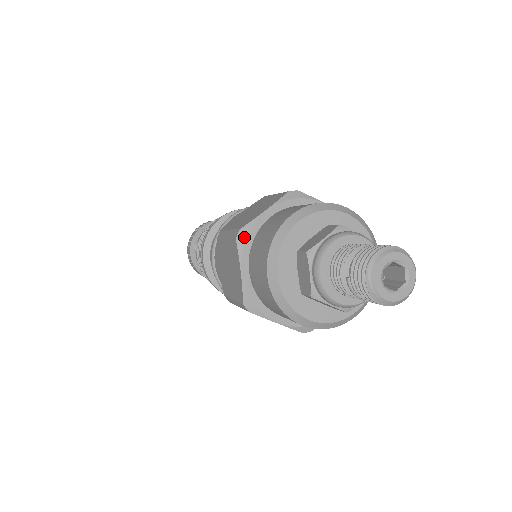
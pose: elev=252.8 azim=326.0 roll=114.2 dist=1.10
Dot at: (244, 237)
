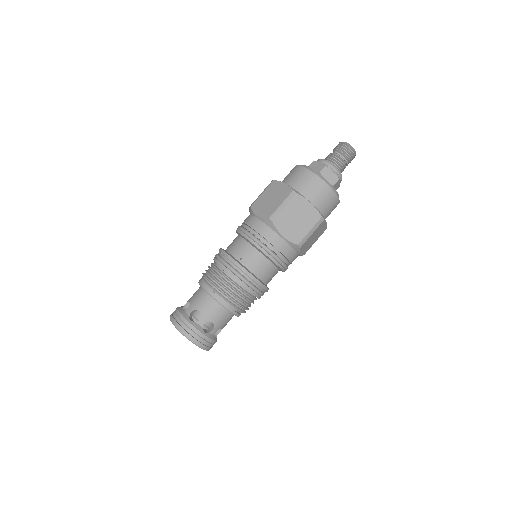
Dot at: occluded
